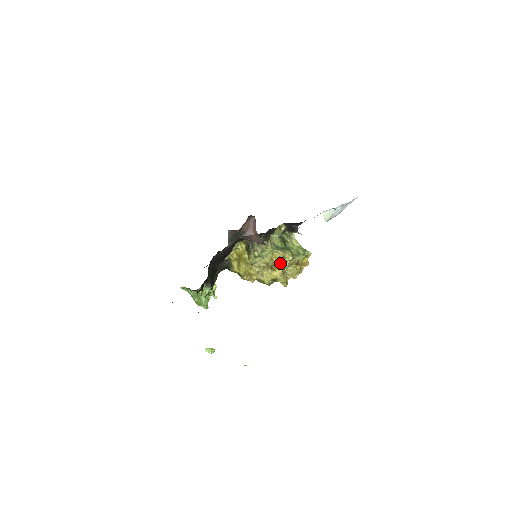
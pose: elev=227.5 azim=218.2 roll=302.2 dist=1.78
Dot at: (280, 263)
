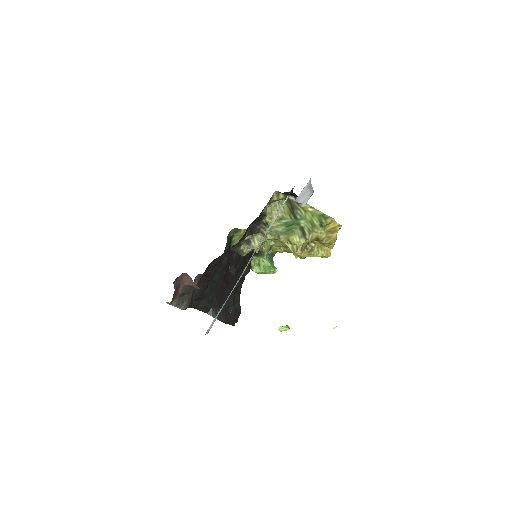
Dot at: occluded
